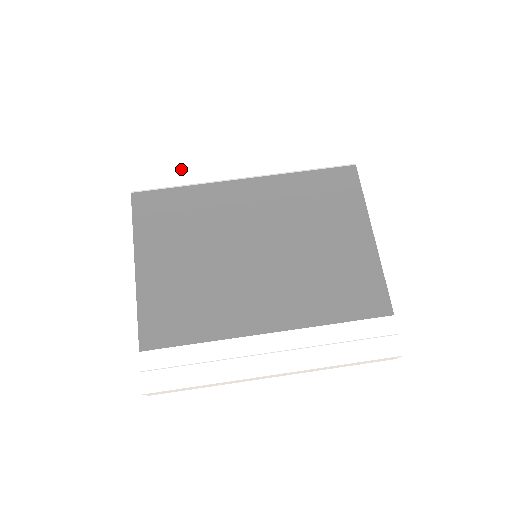
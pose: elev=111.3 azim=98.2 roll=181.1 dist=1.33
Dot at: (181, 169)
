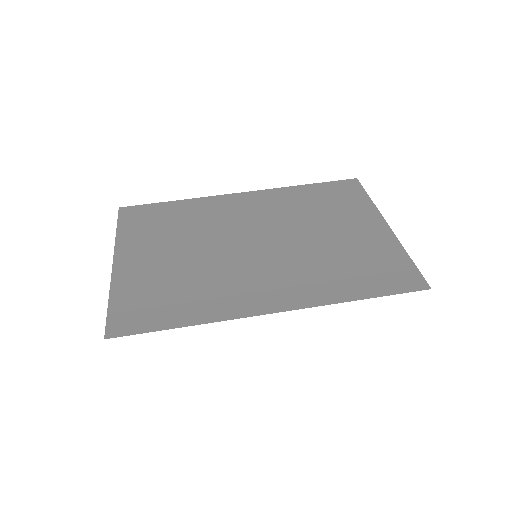
Dot at: occluded
